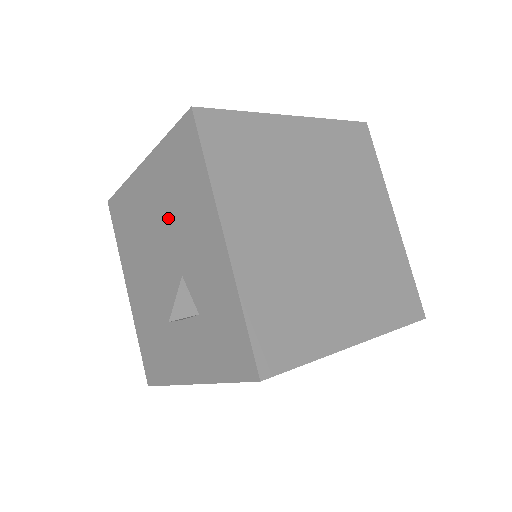
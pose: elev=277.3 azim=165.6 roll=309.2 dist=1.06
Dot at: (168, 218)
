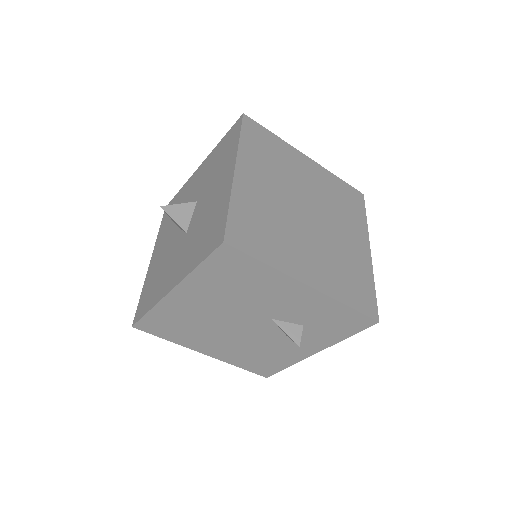
Dot at: (234, 302)
